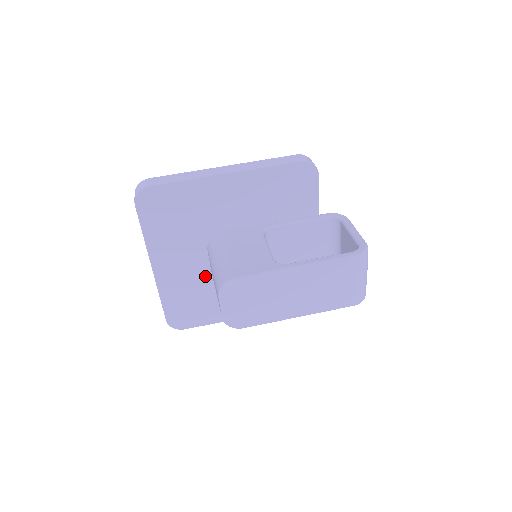
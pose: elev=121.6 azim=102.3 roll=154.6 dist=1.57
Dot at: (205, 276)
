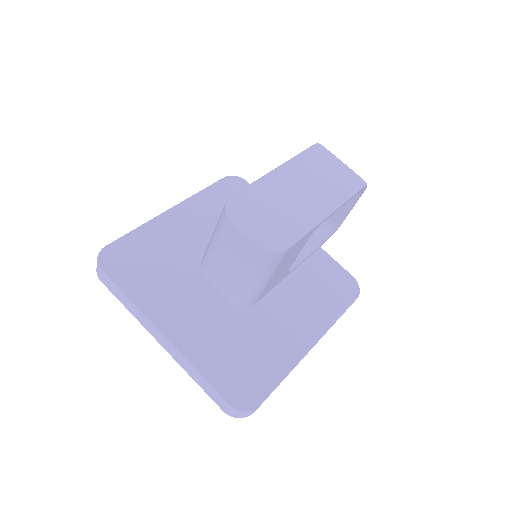
Dot at: (227, 315)
